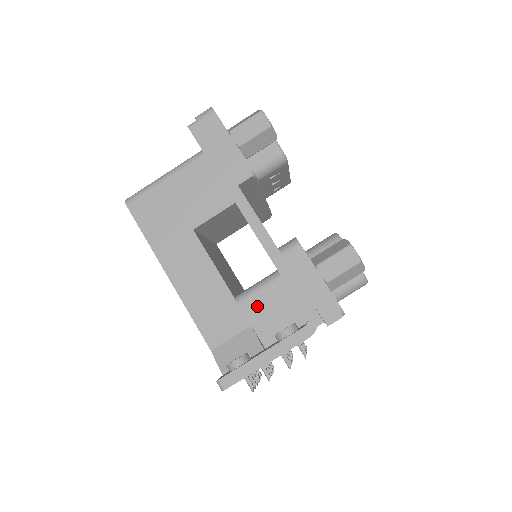
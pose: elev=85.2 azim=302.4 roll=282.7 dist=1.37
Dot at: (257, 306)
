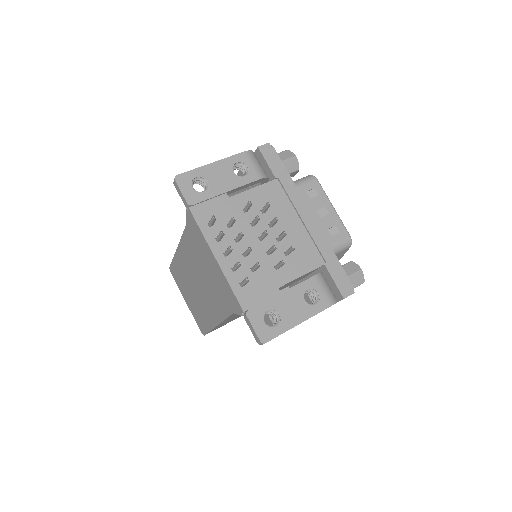
Dot at: occluded
